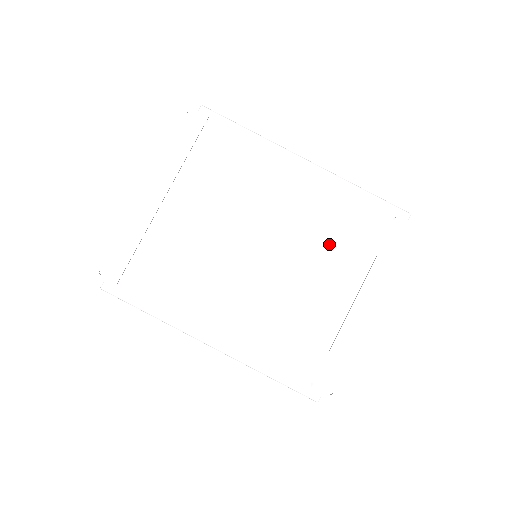
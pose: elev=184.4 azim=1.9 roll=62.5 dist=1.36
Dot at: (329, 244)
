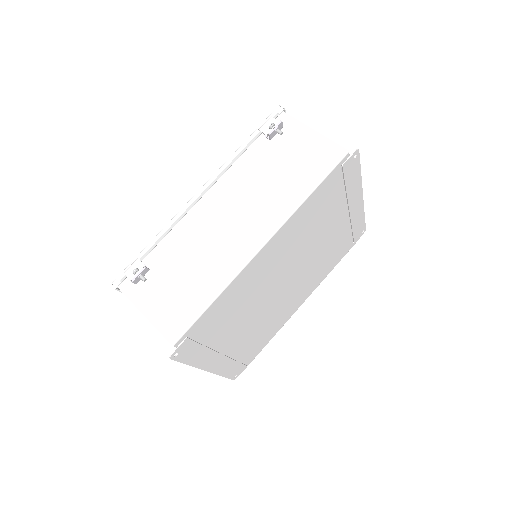
Dot at: (317, 228)
